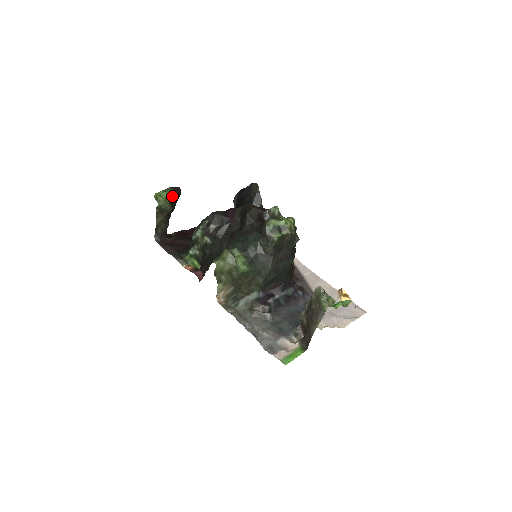
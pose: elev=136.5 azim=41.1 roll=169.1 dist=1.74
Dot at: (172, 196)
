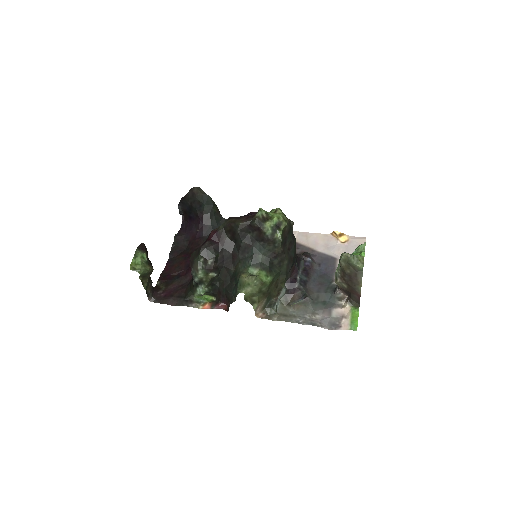
Dot at: (144, 256)
